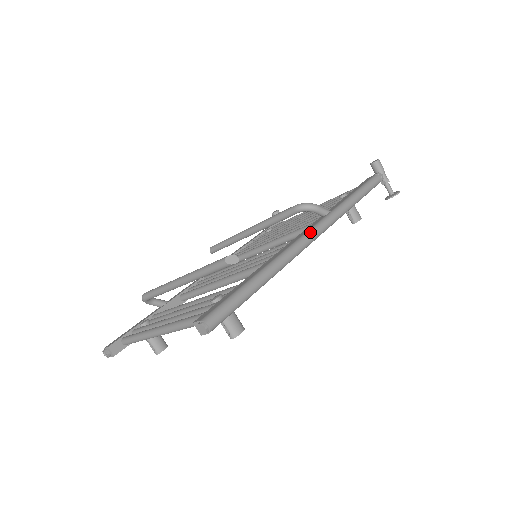
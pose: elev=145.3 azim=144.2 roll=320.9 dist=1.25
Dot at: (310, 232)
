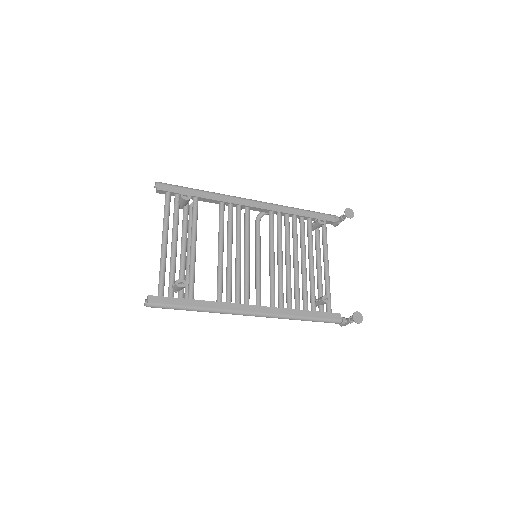
Dot at: occluded
